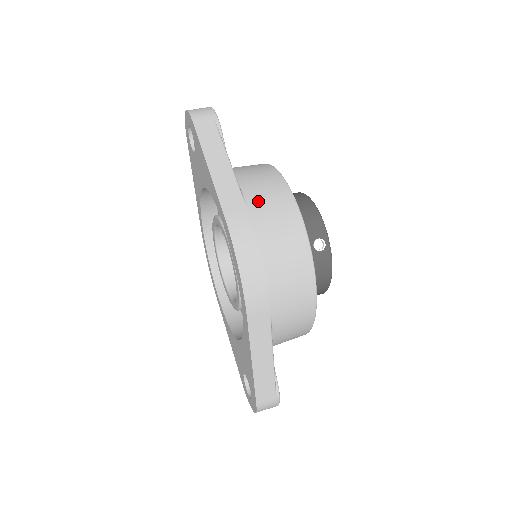
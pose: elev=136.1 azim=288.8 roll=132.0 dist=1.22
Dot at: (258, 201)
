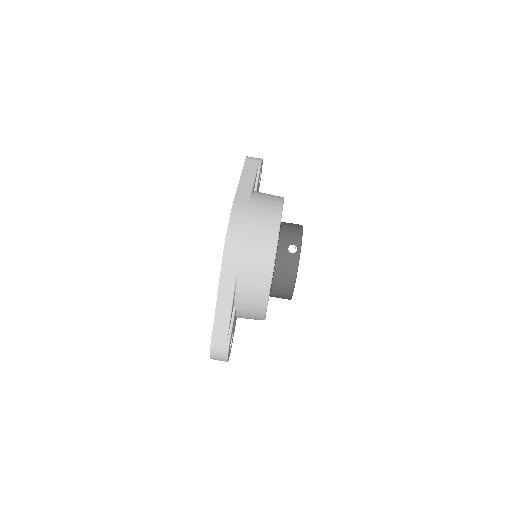
Dot at: (258, 202)
